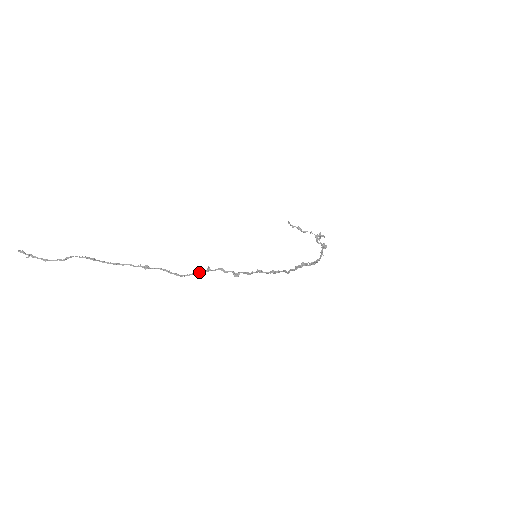
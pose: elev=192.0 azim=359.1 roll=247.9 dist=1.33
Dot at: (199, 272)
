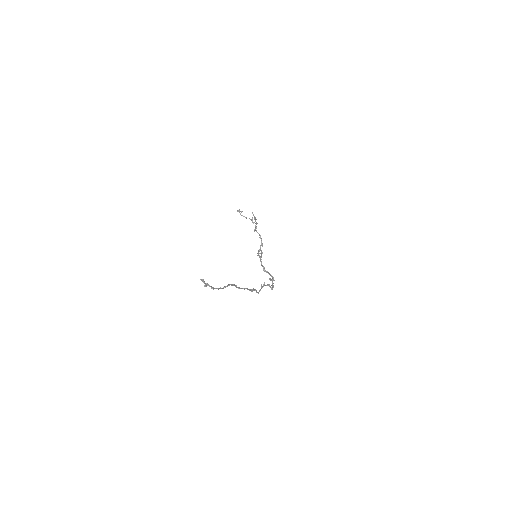
Dot at: occluded
